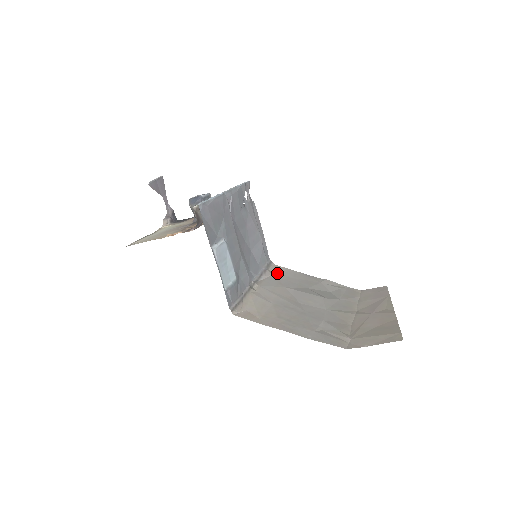
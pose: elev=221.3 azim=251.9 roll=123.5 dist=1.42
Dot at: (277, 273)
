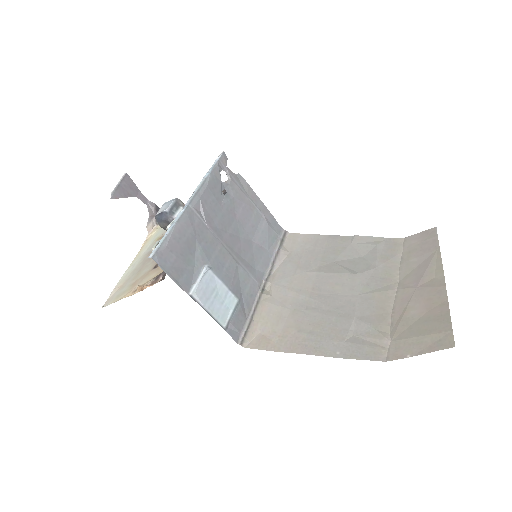
Dot at: (294, 248)
